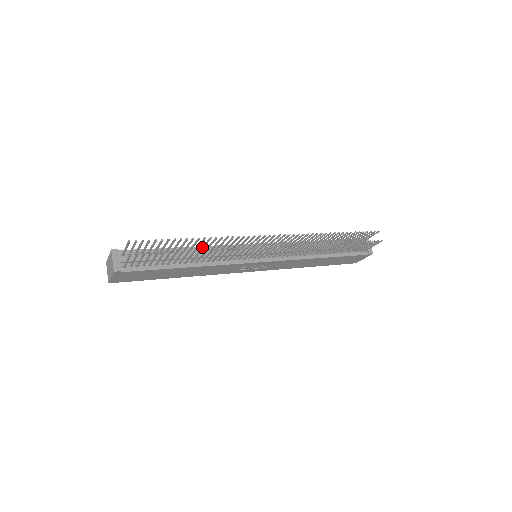
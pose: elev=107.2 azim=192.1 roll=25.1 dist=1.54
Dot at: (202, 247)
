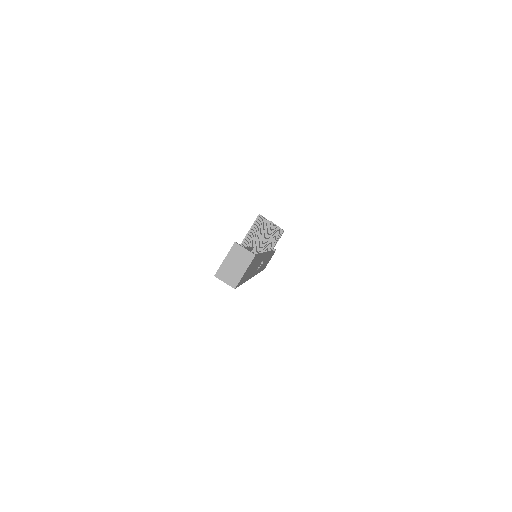
Dot at: (254, 239)
